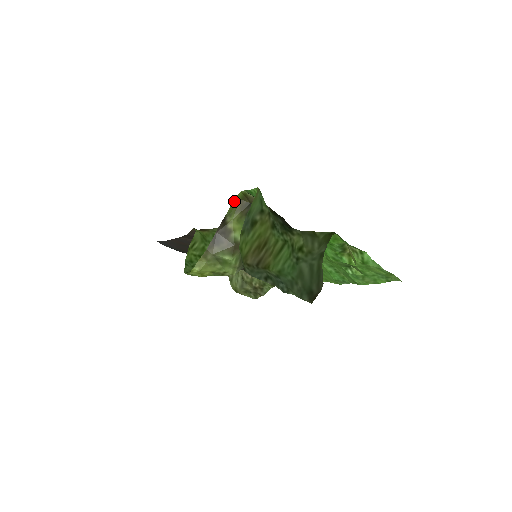
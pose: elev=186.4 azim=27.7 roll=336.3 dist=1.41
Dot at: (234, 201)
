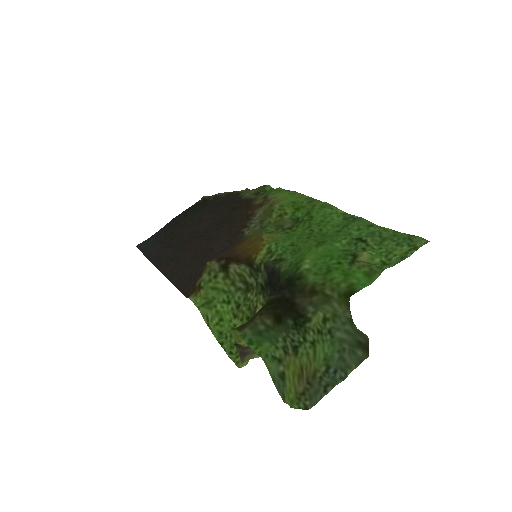
Dot at: (231, 331)
